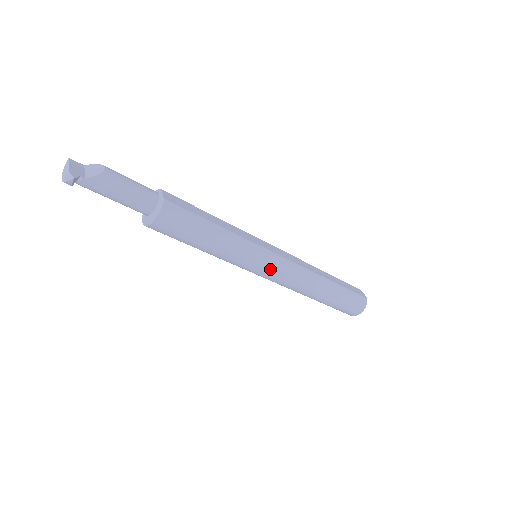
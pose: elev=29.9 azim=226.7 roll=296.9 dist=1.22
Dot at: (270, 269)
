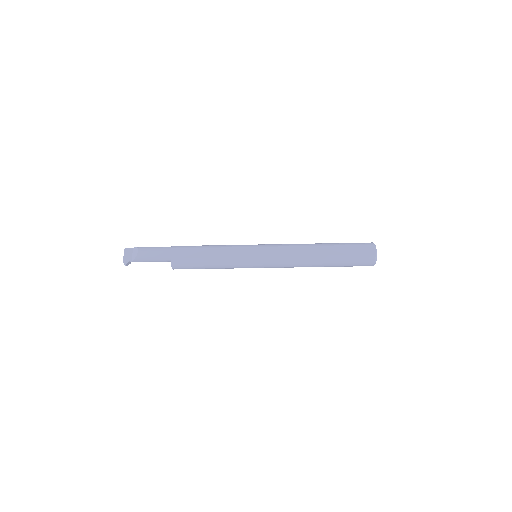
Dot at: (263, 266)
